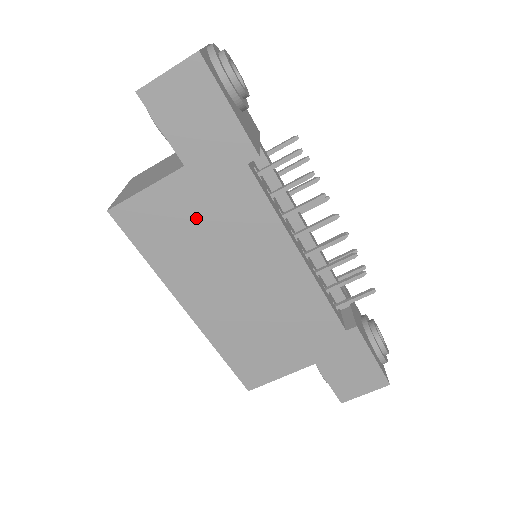
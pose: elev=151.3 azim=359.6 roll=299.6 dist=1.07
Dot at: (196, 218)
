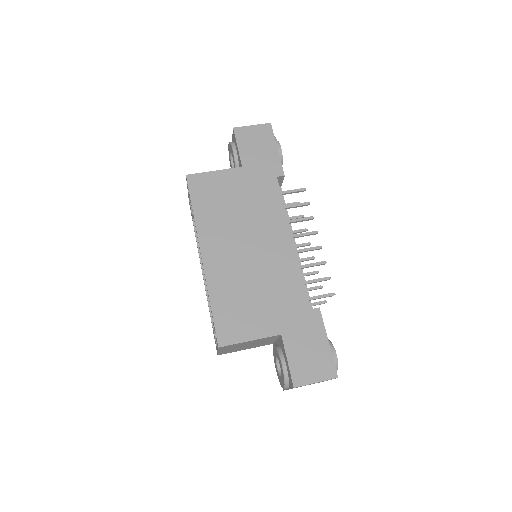
Dot at: (236, 196)
